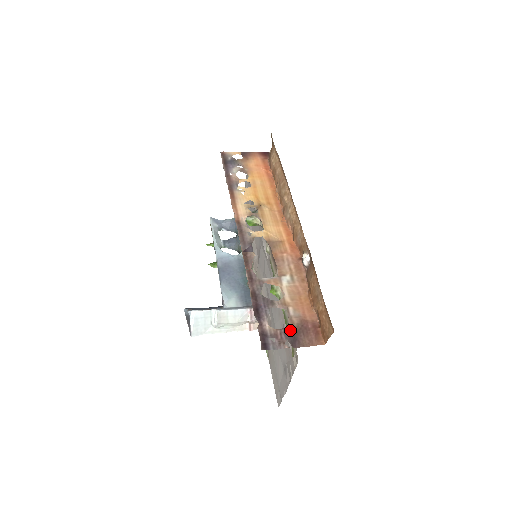
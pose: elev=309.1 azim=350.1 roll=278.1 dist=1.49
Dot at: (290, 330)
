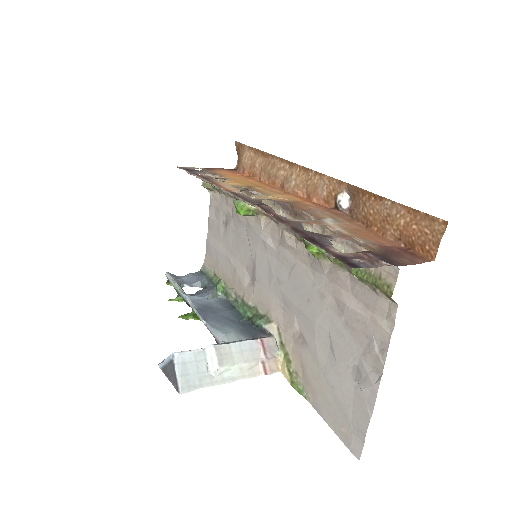
Dot at: (374, 253)
